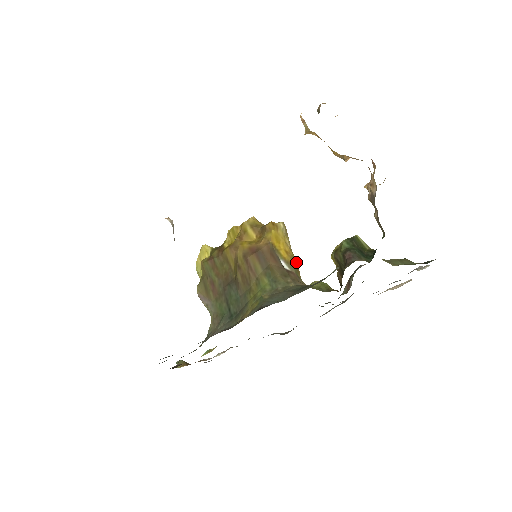
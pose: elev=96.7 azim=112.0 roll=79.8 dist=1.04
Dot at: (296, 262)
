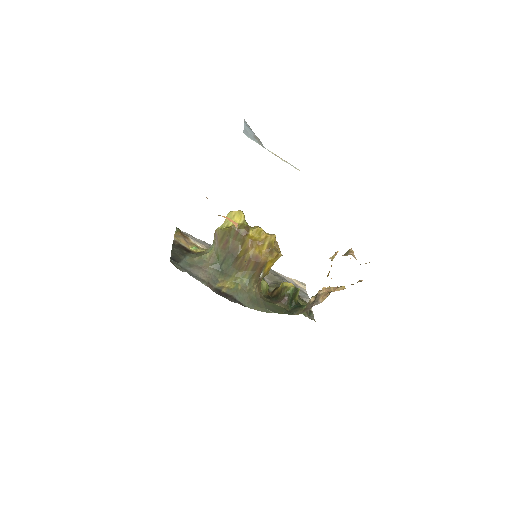
Dot at: (267, 274)
